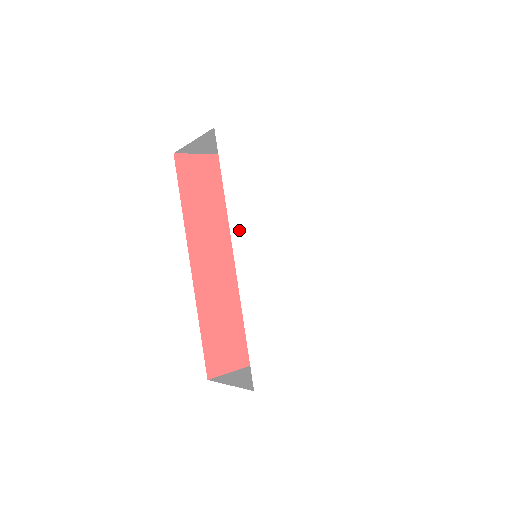
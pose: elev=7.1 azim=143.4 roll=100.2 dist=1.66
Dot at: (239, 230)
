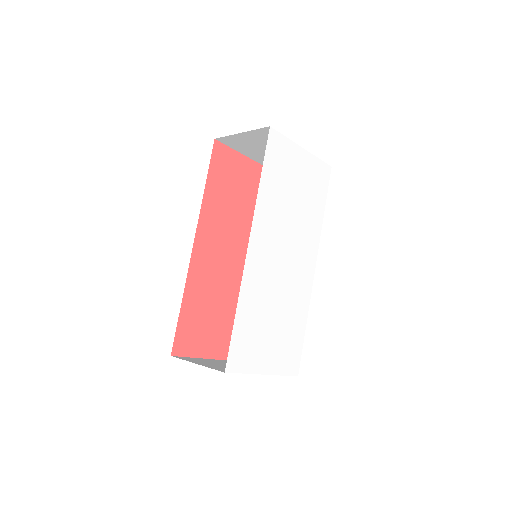
Dot at: (260, 221)
